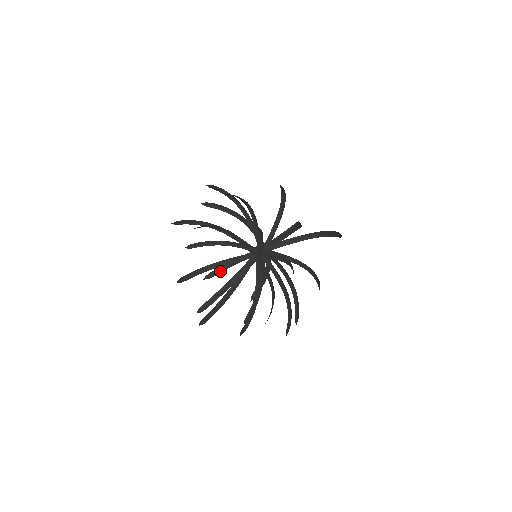
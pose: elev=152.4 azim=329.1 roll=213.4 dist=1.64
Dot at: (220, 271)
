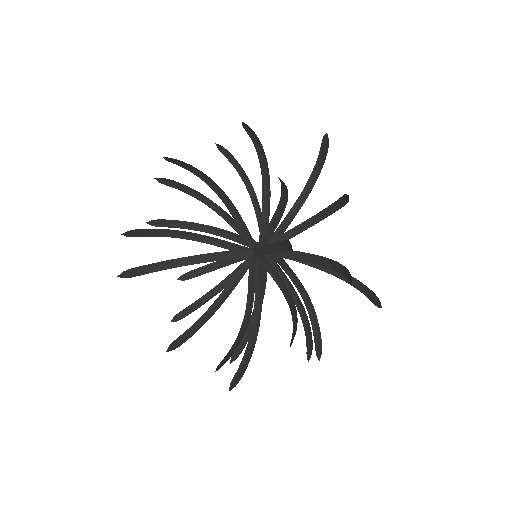
Dot at: (246, 340)
